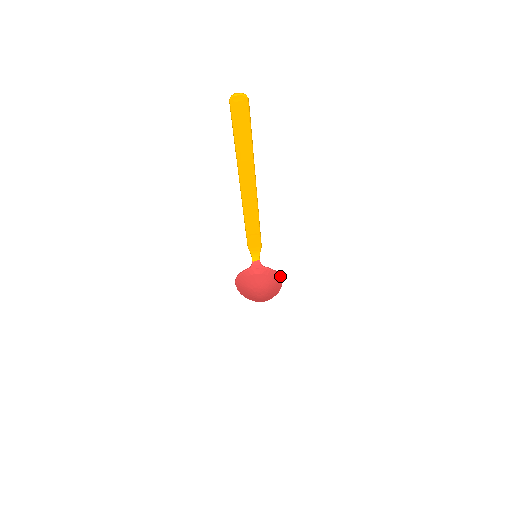
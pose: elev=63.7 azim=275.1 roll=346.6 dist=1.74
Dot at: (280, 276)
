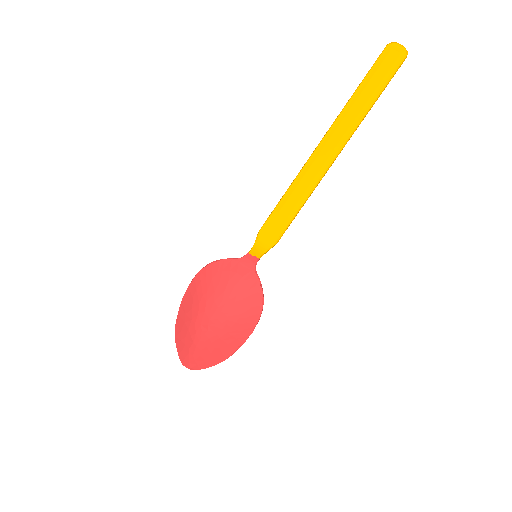
Dot at: (260, 313)
